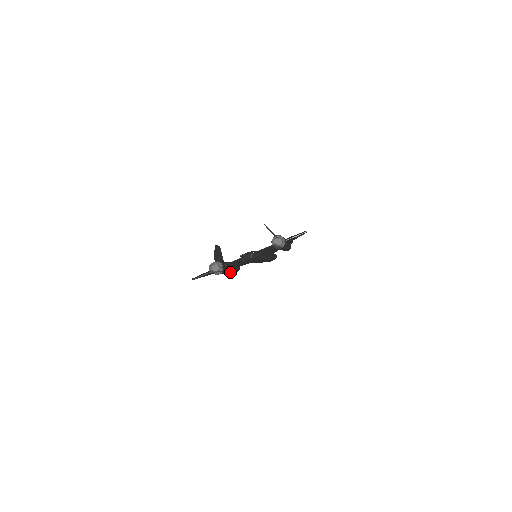
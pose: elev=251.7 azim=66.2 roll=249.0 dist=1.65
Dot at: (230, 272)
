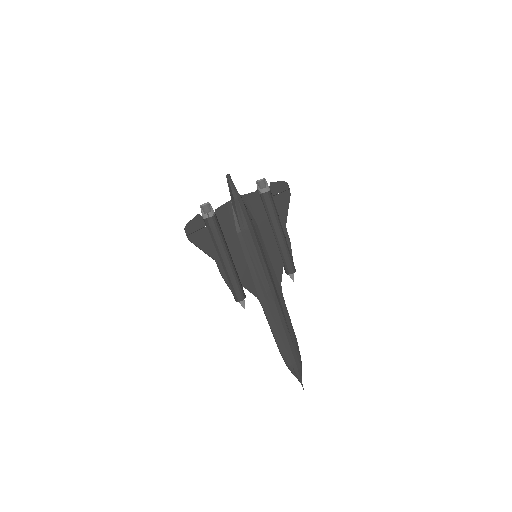
Dot at: (229, 263)
